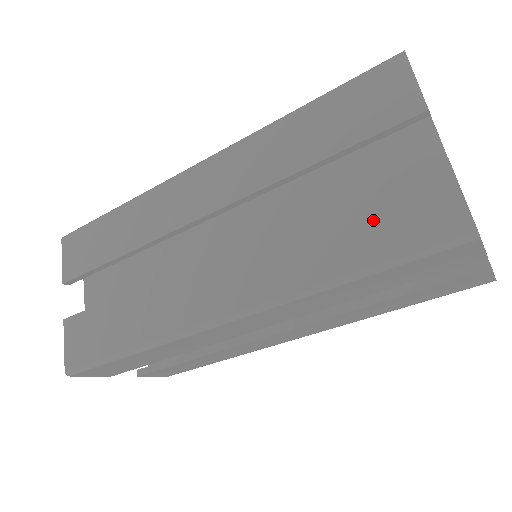
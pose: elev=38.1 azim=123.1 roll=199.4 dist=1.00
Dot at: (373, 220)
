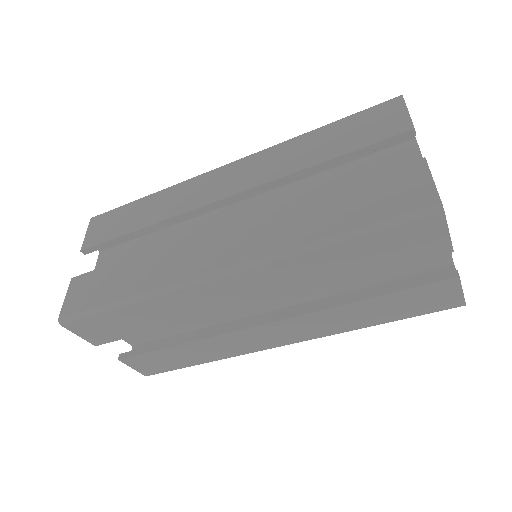
Dot at: (360, 199)
